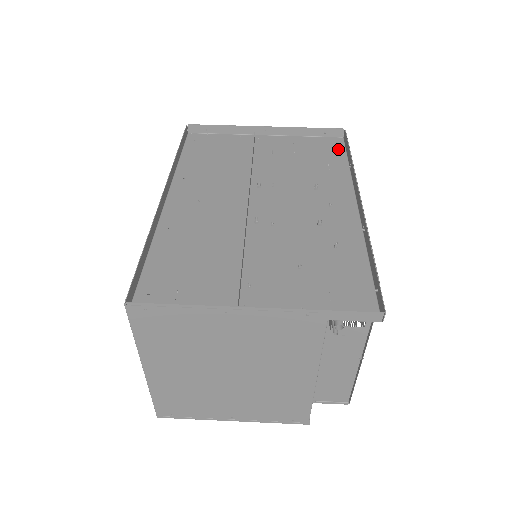
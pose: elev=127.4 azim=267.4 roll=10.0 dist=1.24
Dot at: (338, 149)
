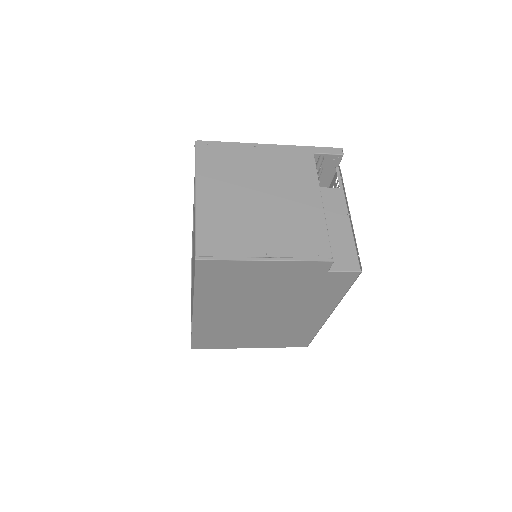
Dot at: occluded
